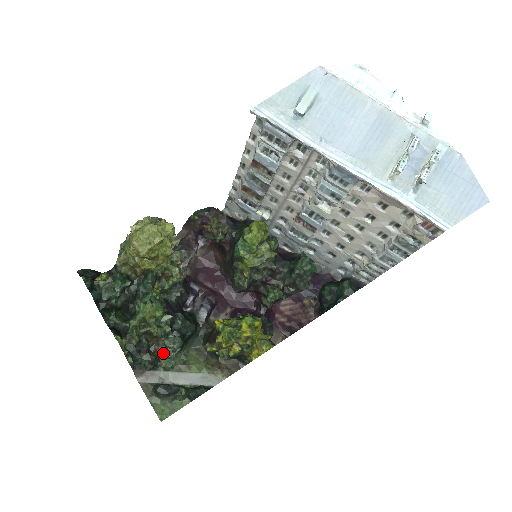
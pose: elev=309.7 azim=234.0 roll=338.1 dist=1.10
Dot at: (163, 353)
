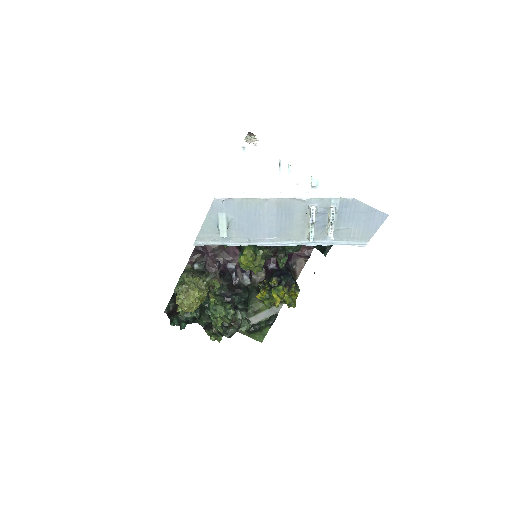
Dot at: occluded
